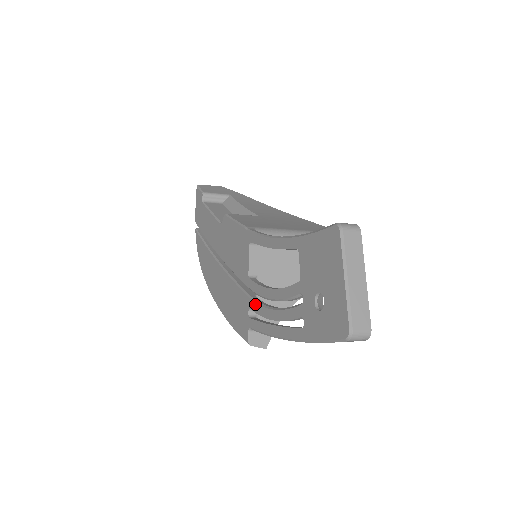
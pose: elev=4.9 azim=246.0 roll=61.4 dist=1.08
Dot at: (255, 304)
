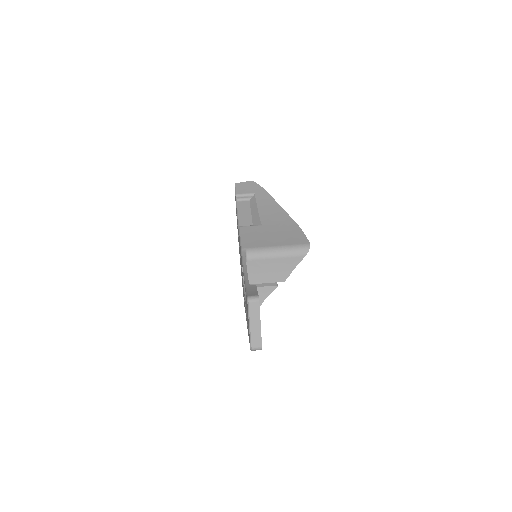
Dot at: (244, 297)
